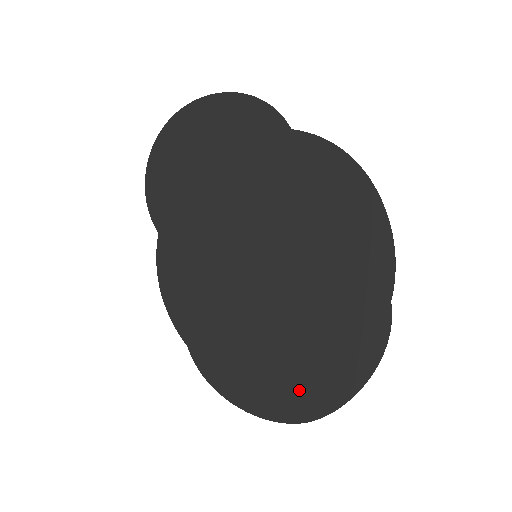
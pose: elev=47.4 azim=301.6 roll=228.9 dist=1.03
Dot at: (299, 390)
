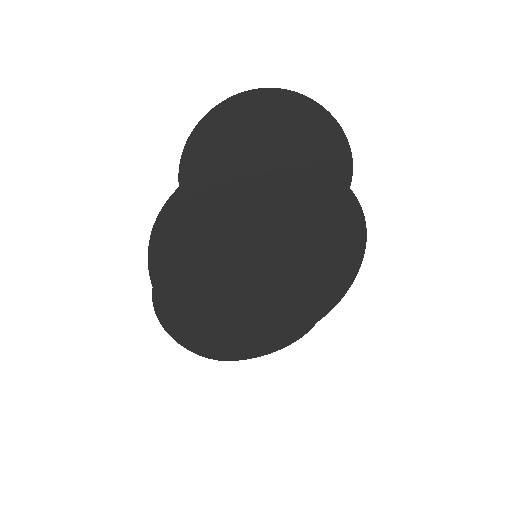
Dot at: (226, 344)
